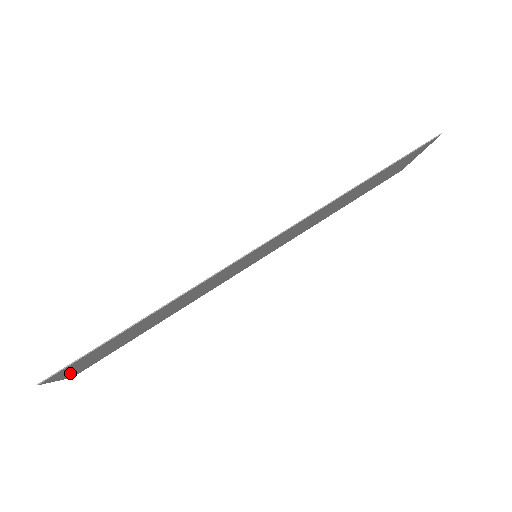
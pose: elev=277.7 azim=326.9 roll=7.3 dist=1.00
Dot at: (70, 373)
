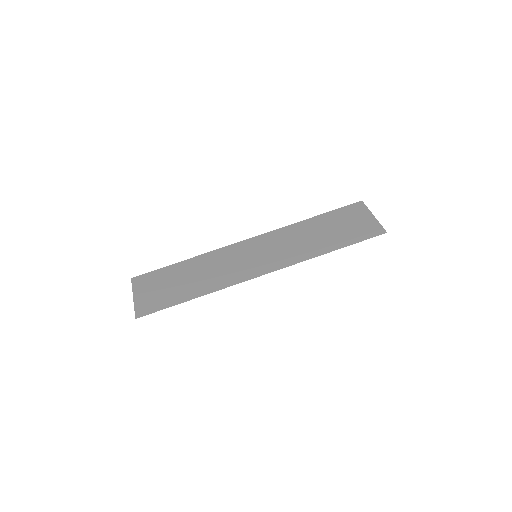
Dot at: (139, 293)
